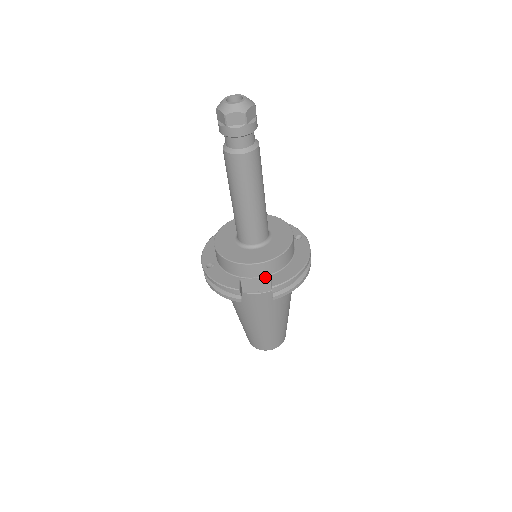
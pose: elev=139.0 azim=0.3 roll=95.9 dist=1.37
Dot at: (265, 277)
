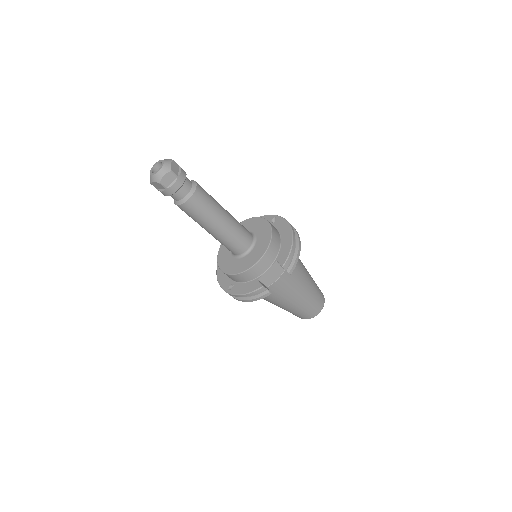
Dot at: (273, 264)
